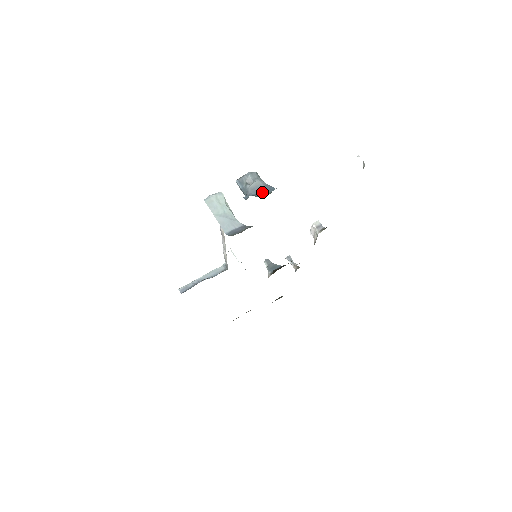
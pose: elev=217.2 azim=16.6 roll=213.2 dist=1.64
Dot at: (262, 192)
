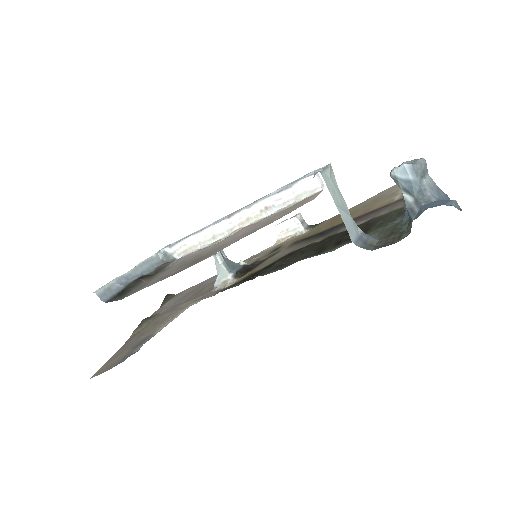
Dot at: (443, 197)
